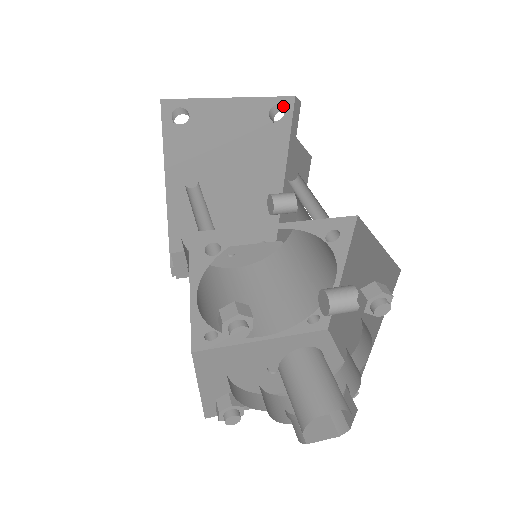
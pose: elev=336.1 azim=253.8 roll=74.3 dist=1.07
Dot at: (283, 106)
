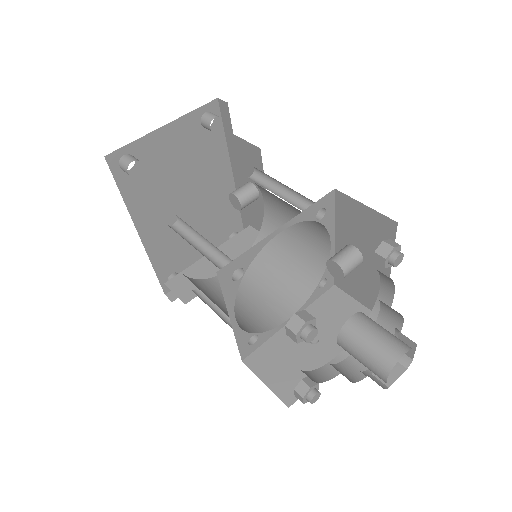
Dot at: (210, 111)
